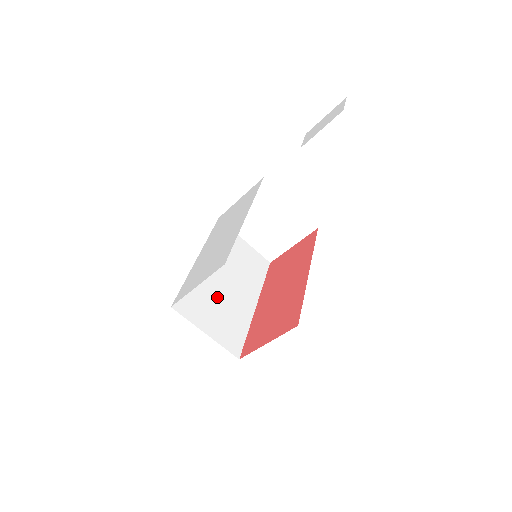
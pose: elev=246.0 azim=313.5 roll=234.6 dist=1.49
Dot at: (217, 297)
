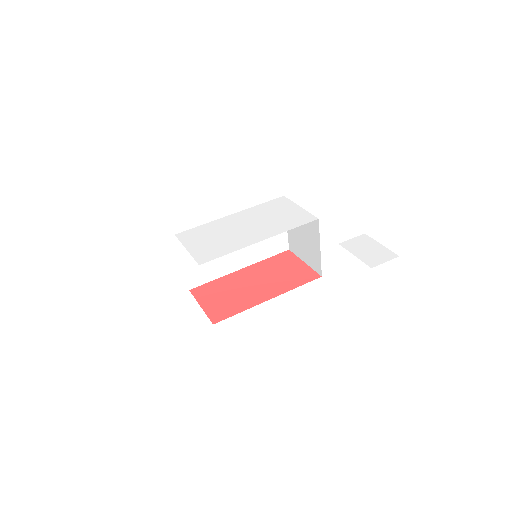
Dot at: occluded
